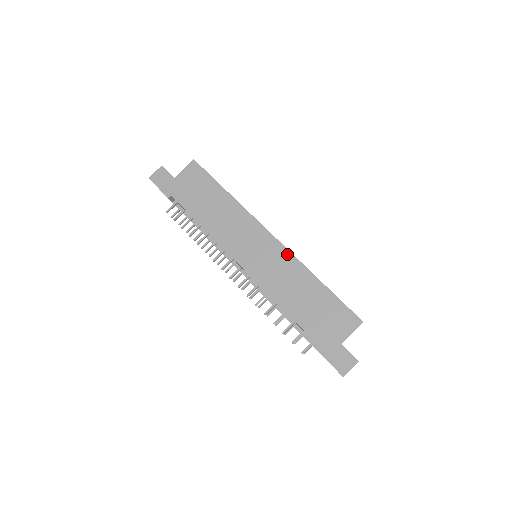
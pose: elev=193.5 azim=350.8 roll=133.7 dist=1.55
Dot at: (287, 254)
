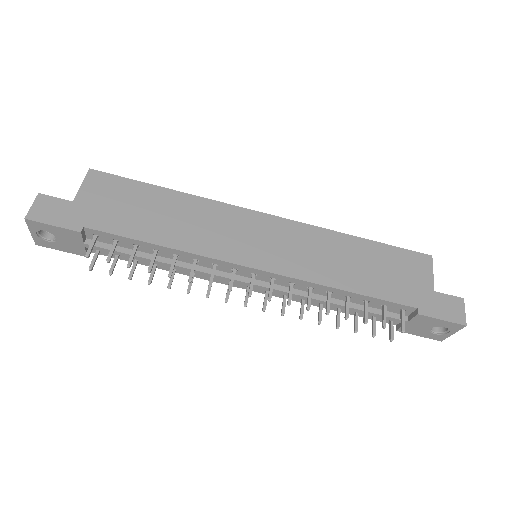
Dot at: (301, 227)
